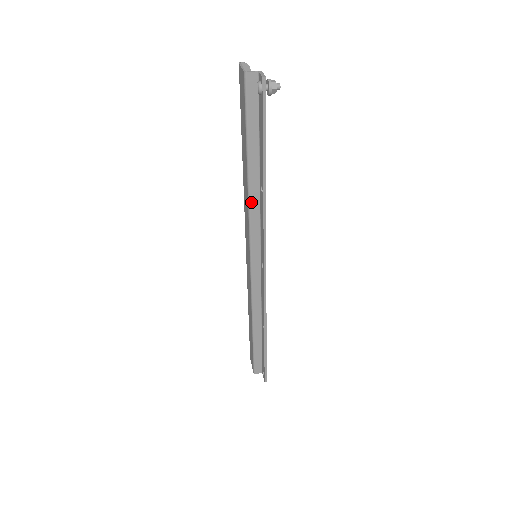
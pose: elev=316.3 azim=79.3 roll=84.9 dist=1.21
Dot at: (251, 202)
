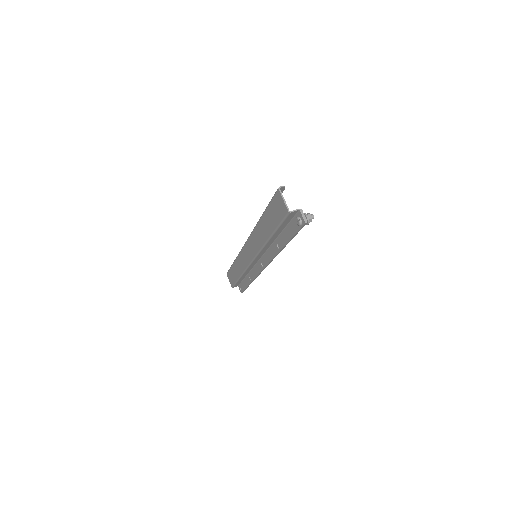
Dot at: (265, 246)
